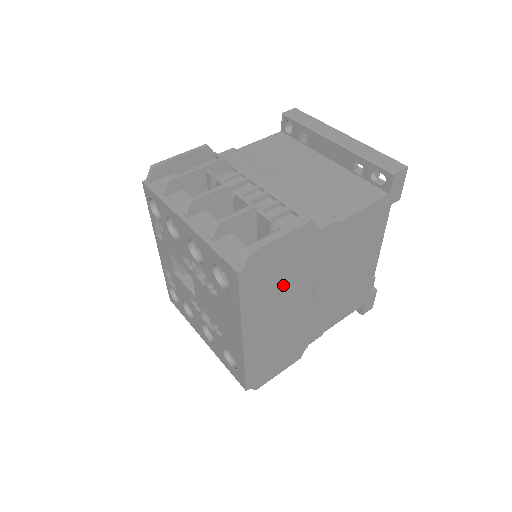
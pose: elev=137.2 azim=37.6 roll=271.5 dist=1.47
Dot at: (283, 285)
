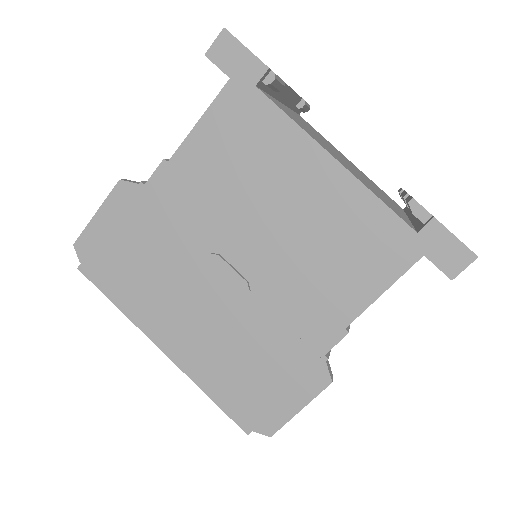
Dot at: (156, 267)
